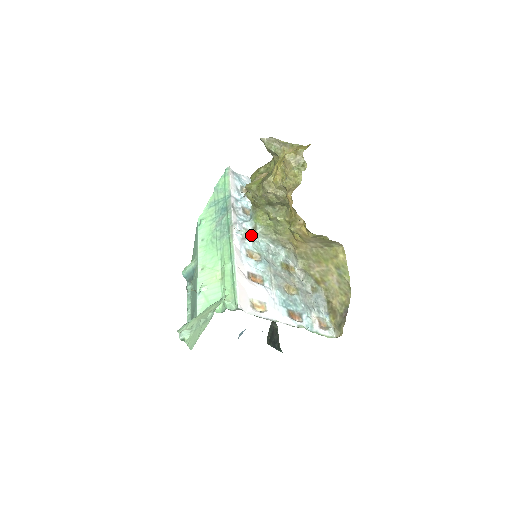
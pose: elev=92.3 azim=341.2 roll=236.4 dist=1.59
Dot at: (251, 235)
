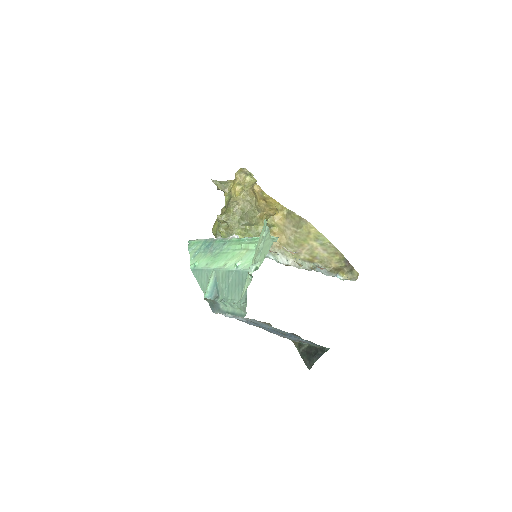
Dot at: occluded
